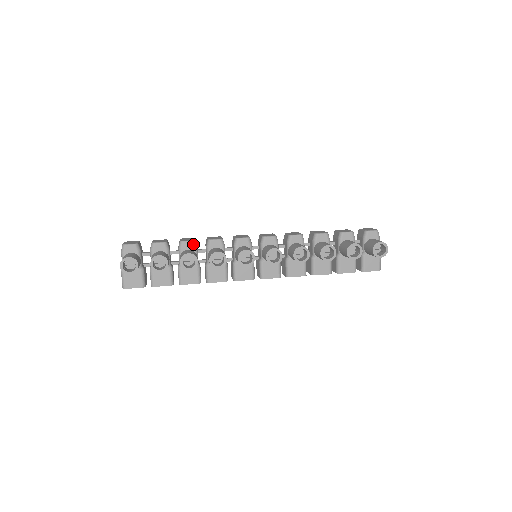
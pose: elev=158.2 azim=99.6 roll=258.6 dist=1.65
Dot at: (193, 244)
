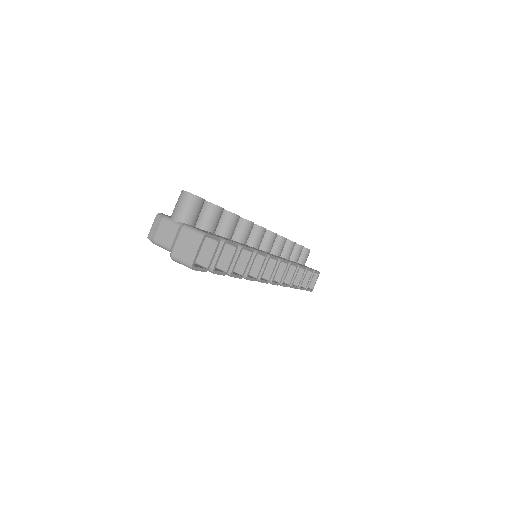
Dot at: occluded
